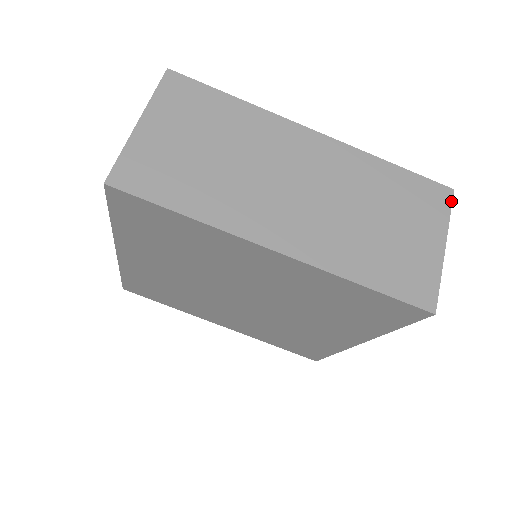
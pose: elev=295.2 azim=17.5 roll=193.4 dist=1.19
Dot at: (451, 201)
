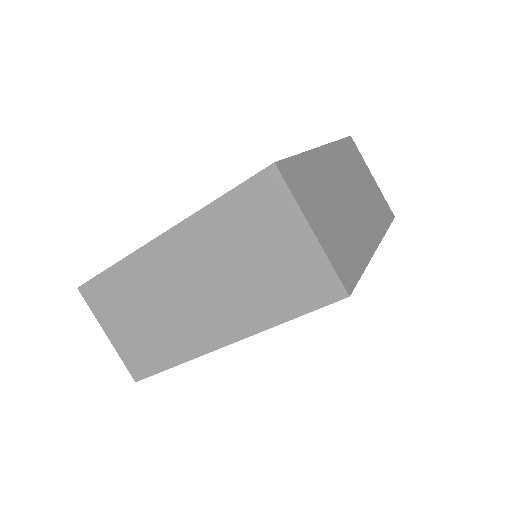
Dot at: occluded
